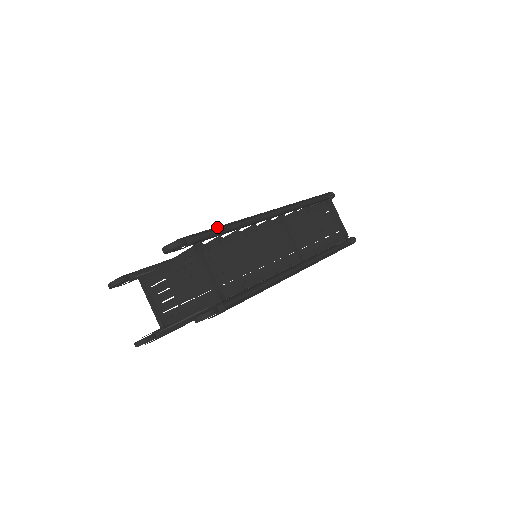
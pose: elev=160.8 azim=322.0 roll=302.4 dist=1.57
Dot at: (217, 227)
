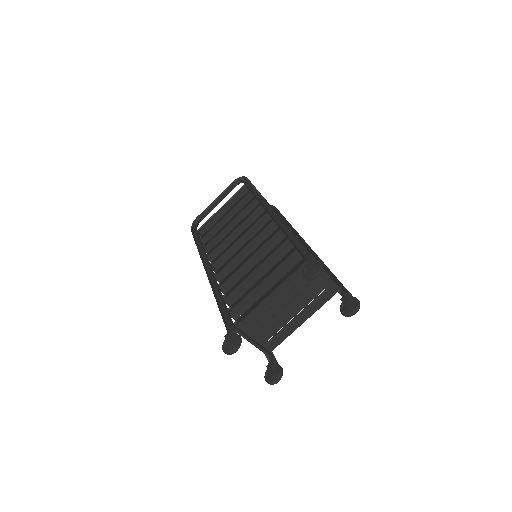
Dot at: (297, 240)
